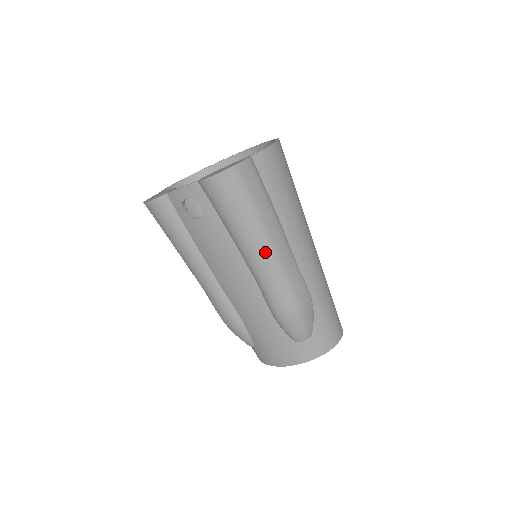
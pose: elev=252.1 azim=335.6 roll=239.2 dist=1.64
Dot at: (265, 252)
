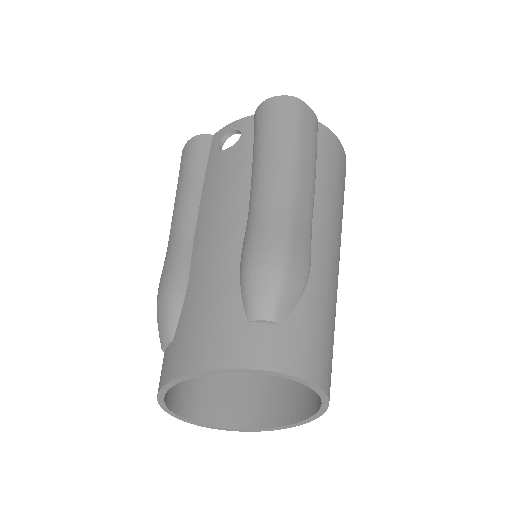
Dot at: (284, 172)
